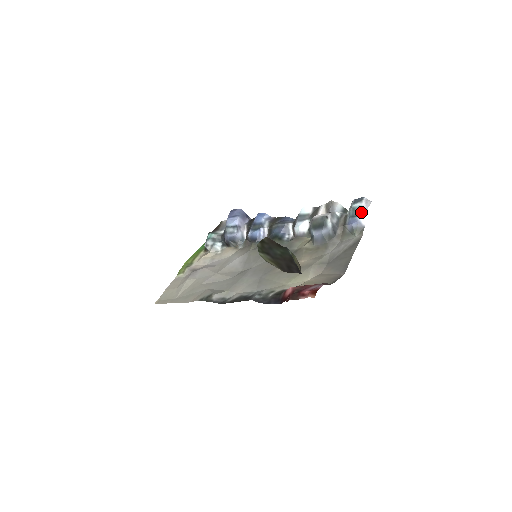
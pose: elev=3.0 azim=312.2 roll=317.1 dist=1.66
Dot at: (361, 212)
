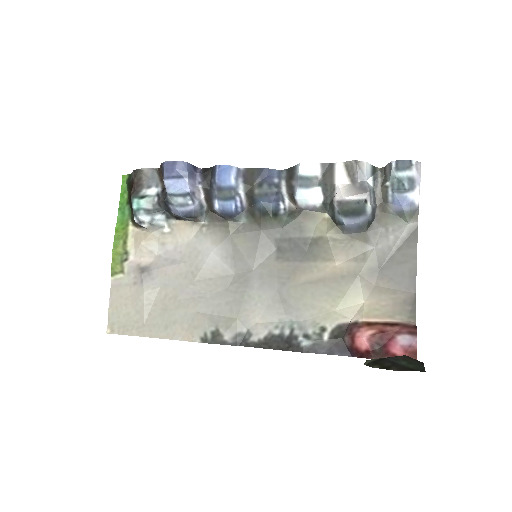
Dot at: (412, 186)
